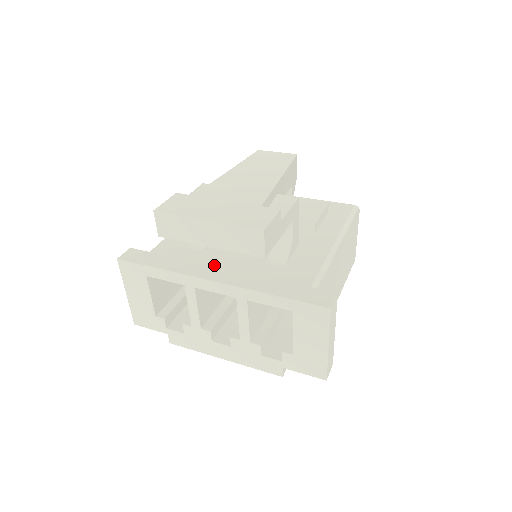
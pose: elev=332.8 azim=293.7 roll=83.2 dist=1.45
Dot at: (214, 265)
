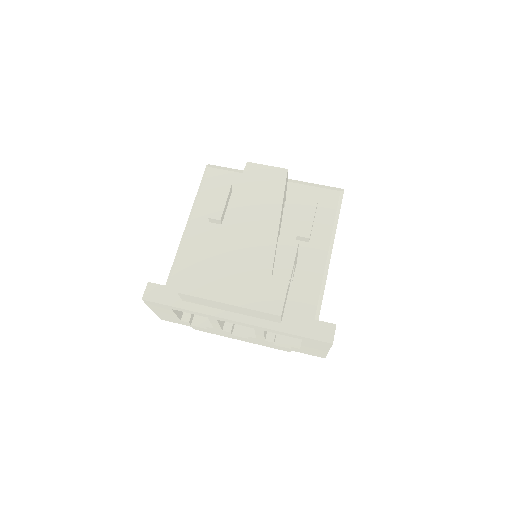
Dot at: occluded
